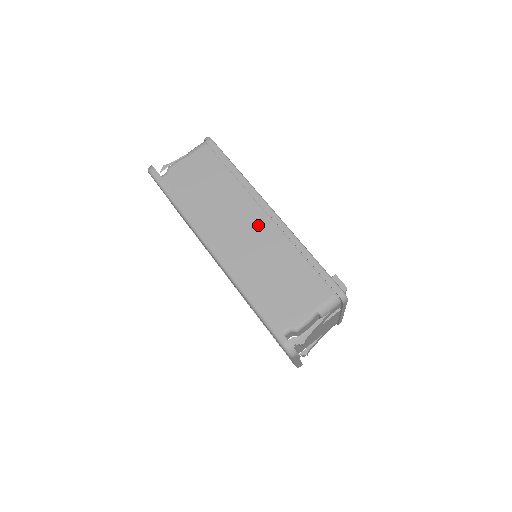
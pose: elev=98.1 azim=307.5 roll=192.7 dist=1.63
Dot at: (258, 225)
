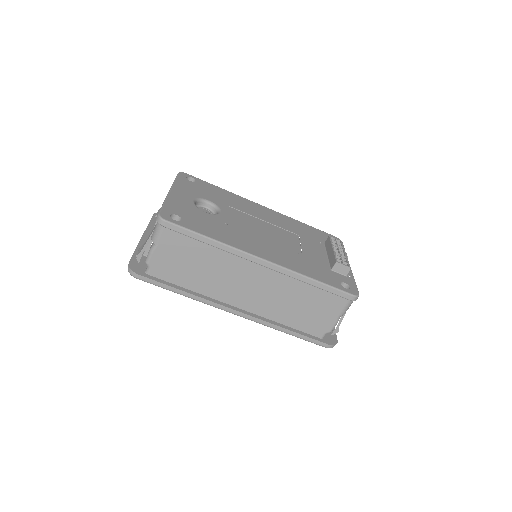
Dot at: (260, 278)
